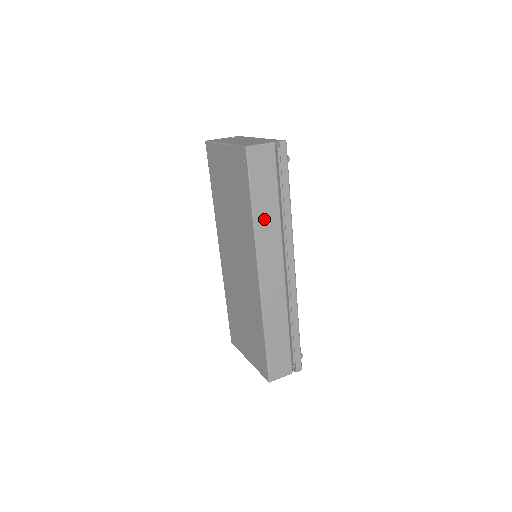
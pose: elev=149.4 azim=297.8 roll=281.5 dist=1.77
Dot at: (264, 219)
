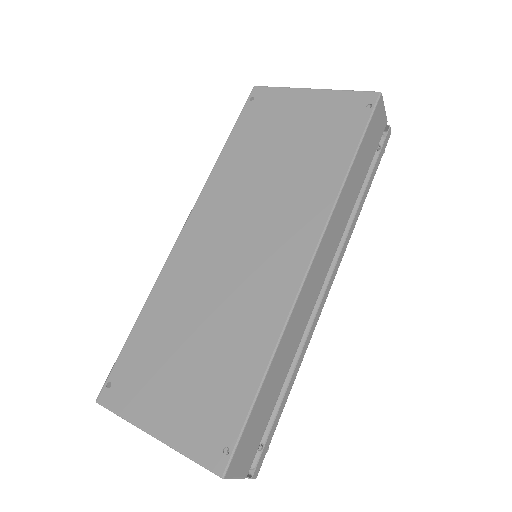
Dot at: (349, 190)
